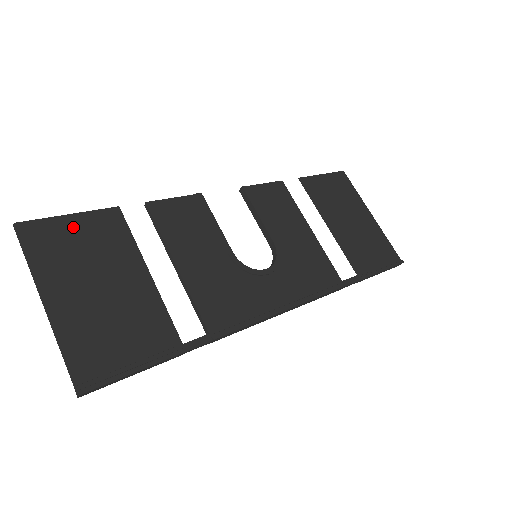
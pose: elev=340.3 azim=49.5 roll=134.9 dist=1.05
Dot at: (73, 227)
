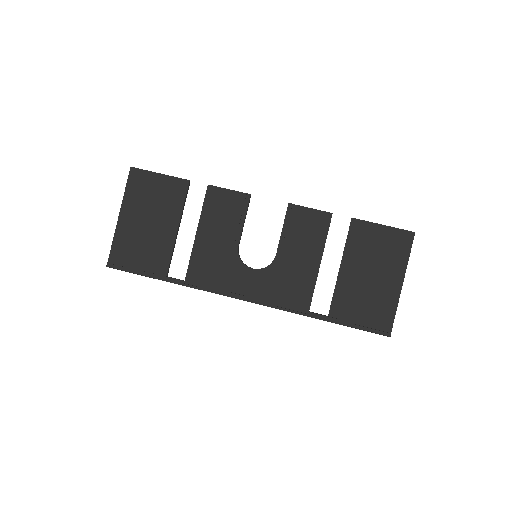
Dot at: (156, 182)
